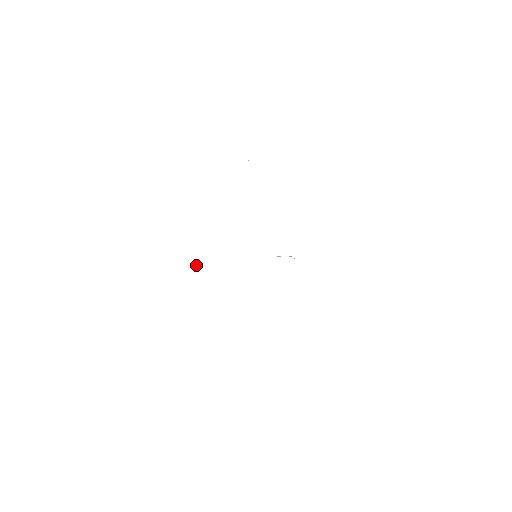
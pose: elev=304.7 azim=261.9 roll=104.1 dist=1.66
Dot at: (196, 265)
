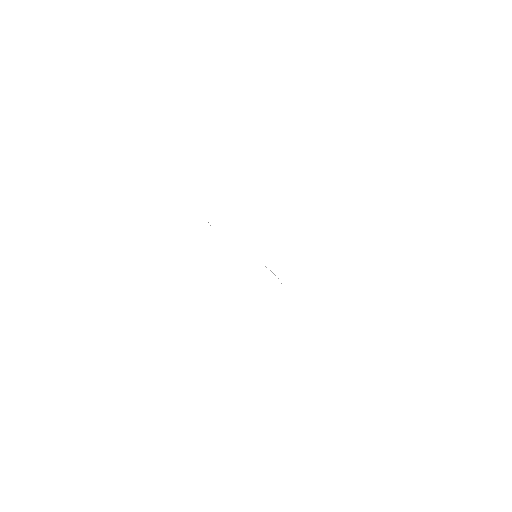
Dot at: occluded
